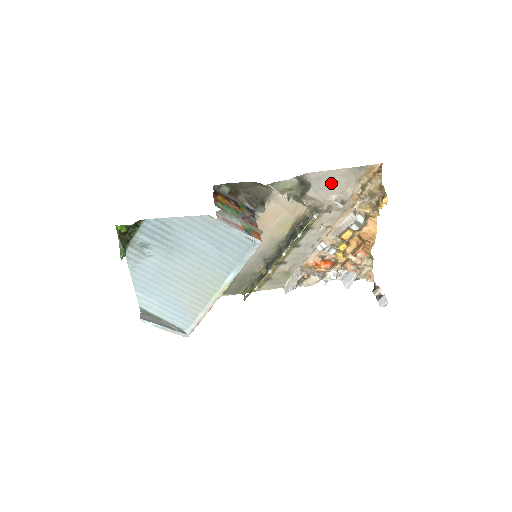
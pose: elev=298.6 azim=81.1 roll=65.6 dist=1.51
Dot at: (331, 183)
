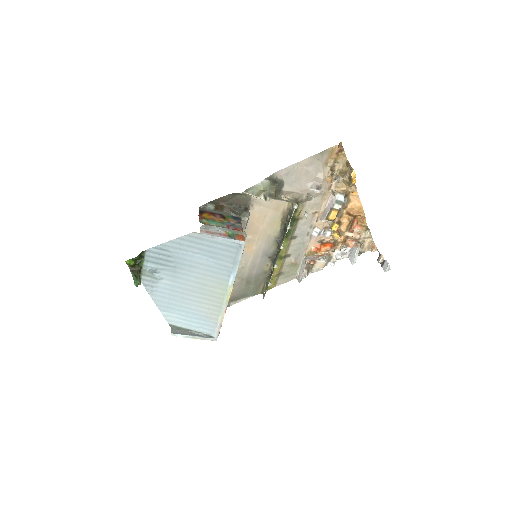
Dot at: (301, 174)
